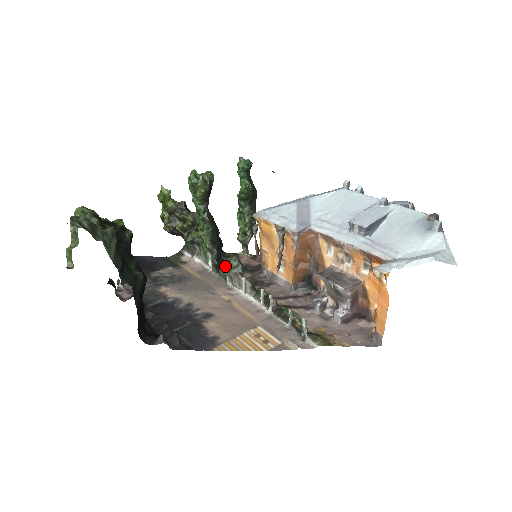
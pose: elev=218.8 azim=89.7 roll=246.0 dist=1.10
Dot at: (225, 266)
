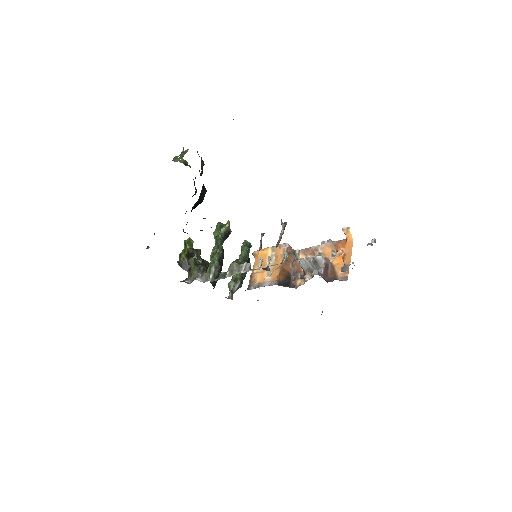
Dot at: occluded
